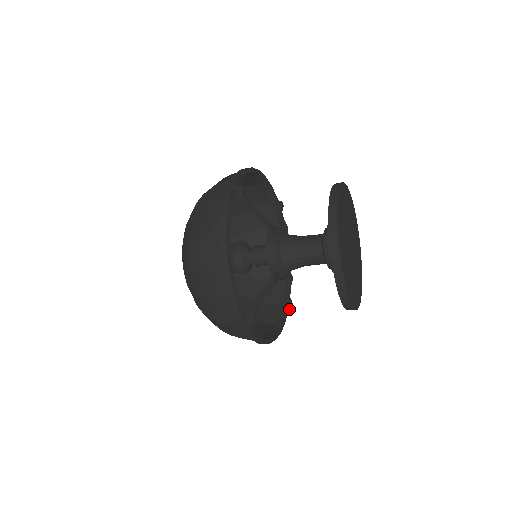
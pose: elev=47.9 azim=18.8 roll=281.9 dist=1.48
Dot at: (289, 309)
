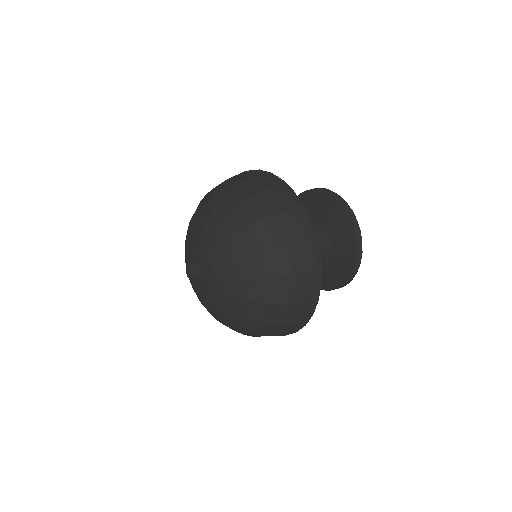
Dot at: occluded
